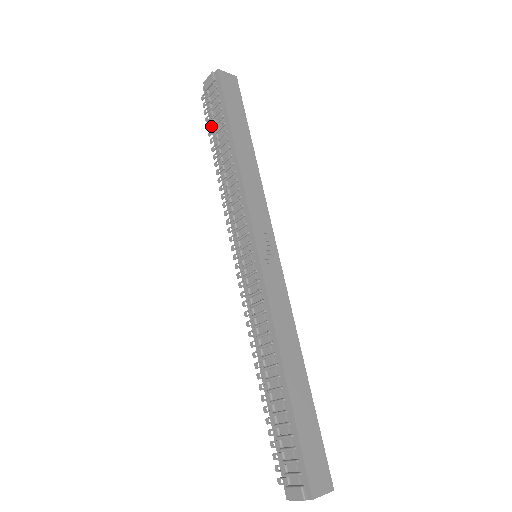
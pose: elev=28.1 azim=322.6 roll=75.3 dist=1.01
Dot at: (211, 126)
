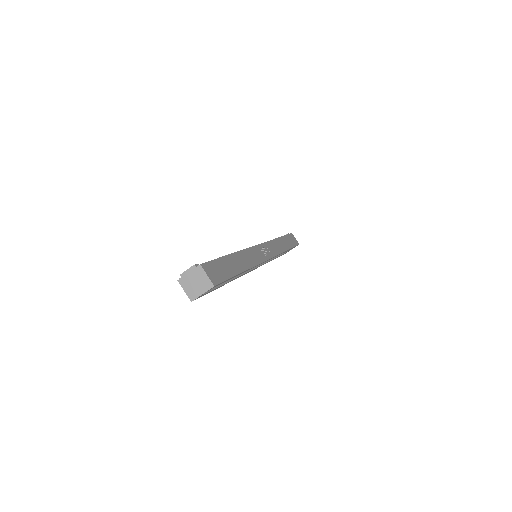
Dot at: occluded
